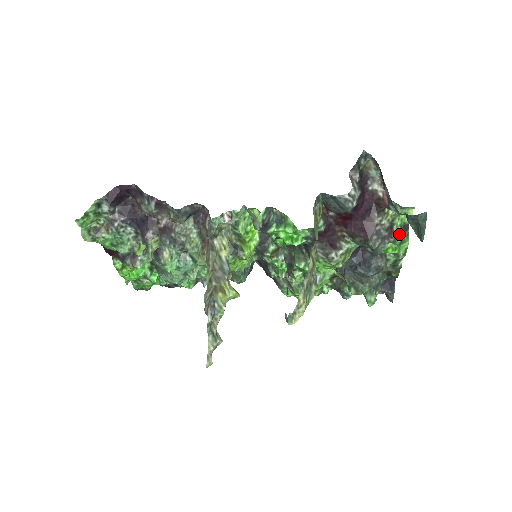
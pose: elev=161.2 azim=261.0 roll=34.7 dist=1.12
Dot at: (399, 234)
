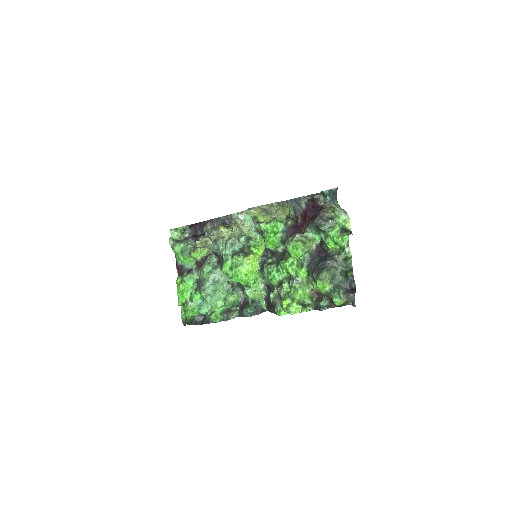
Dot at: (339, 226)
